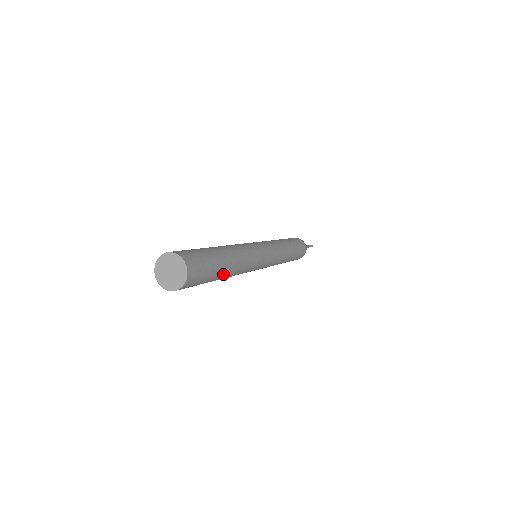
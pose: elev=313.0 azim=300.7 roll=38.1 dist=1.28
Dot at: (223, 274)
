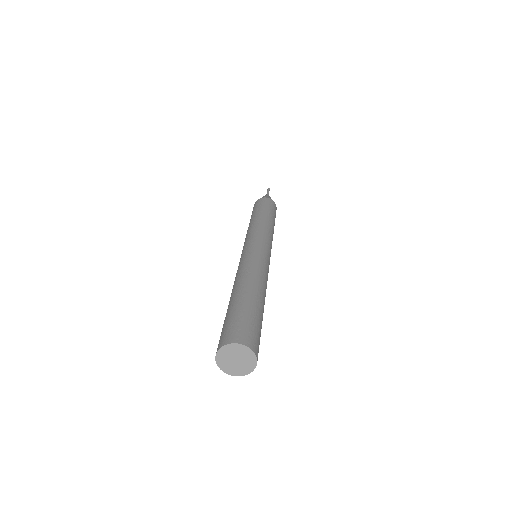
Dot at: occluded
